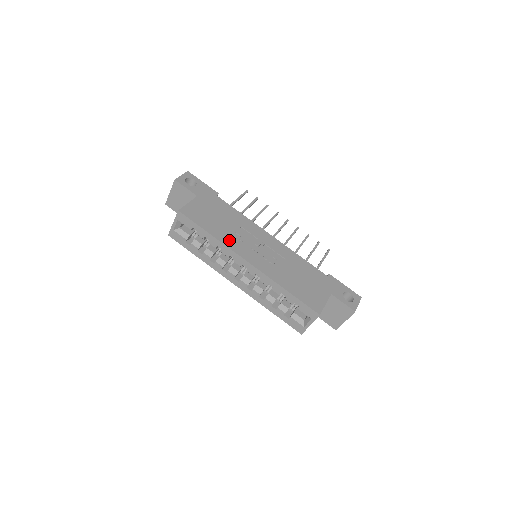
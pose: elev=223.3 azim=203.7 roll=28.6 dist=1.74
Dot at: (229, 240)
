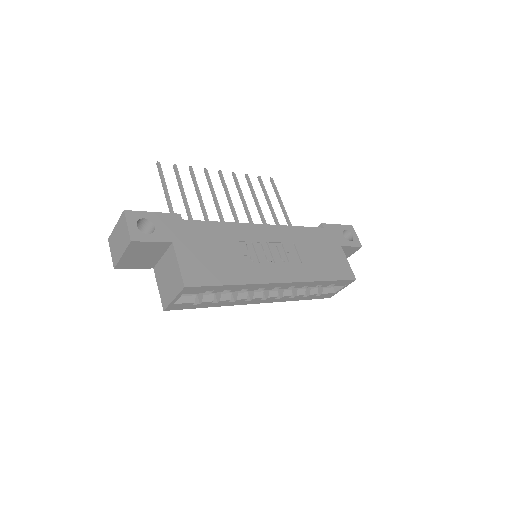
Dot at: (250, 273)
